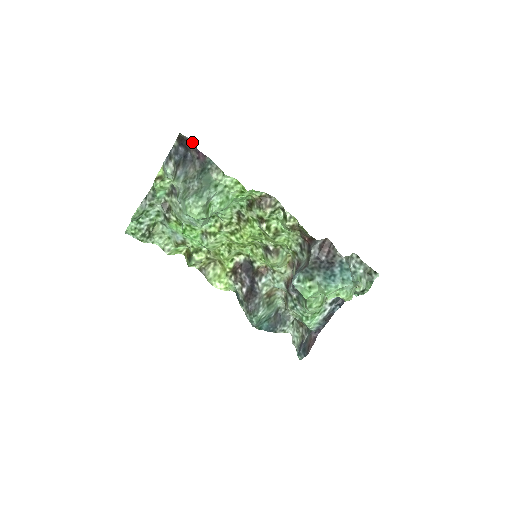
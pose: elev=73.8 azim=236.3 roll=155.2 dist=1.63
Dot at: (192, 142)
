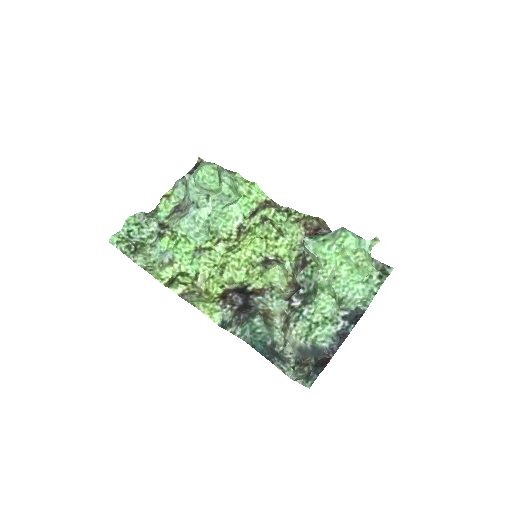
Dot at: occluded
